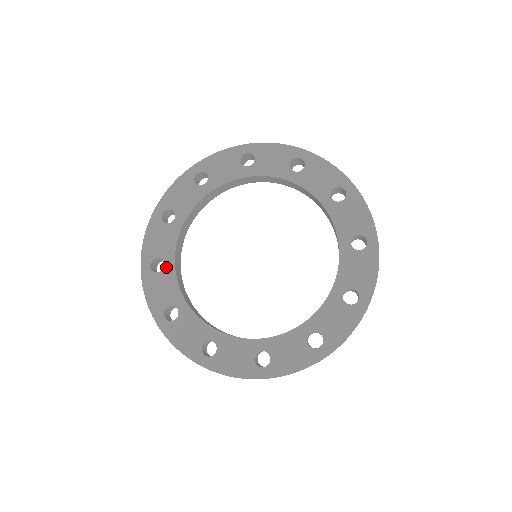
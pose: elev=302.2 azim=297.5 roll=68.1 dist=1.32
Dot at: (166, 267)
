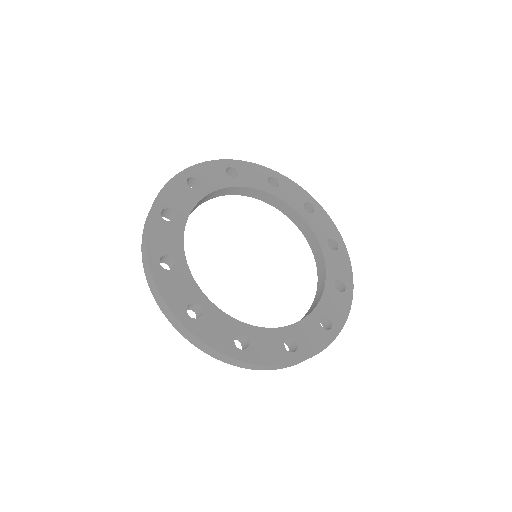
Dot at: (204, 307)
